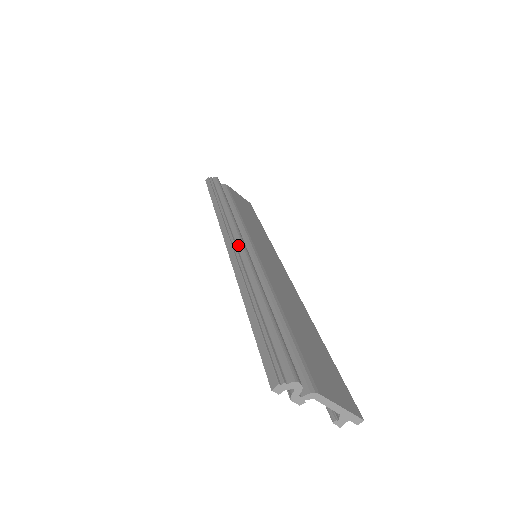
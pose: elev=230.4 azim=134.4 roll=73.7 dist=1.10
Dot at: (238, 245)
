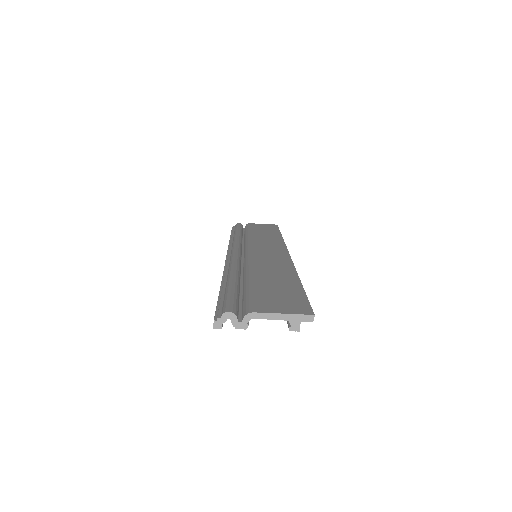
Dot at: (230, 256)
